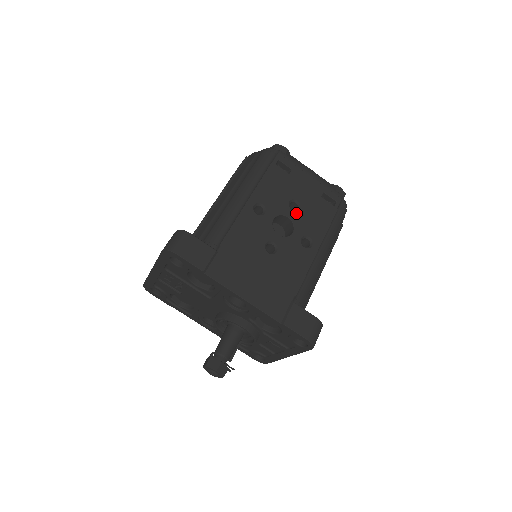
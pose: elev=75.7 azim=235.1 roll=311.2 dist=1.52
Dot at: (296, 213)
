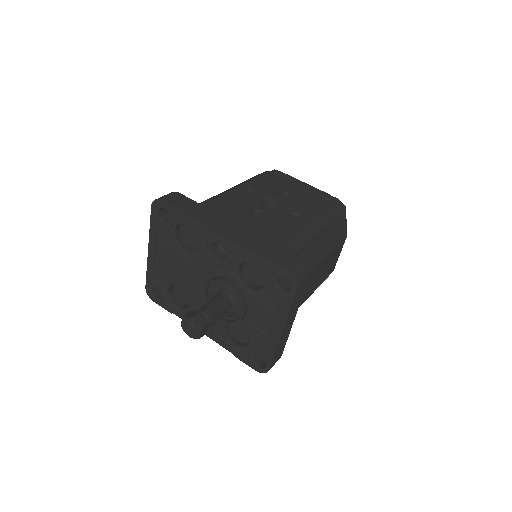
Dot at: (287, 199)
